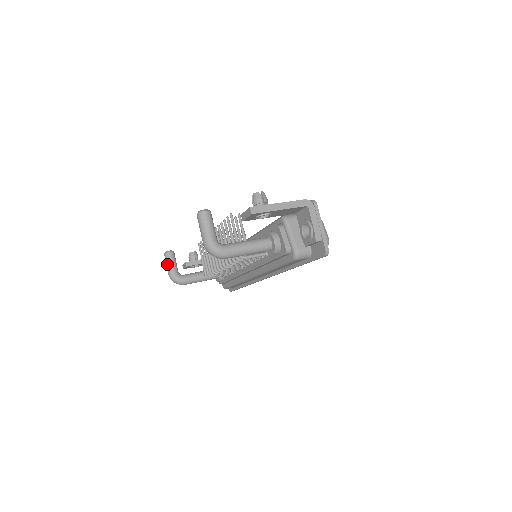
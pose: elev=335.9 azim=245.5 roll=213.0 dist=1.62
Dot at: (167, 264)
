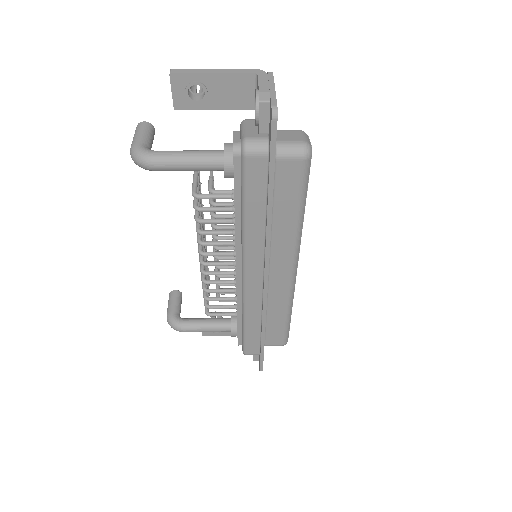
Dot at: (168, 304)
